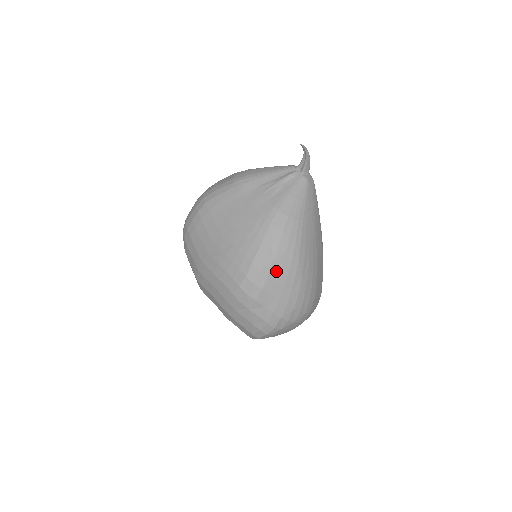
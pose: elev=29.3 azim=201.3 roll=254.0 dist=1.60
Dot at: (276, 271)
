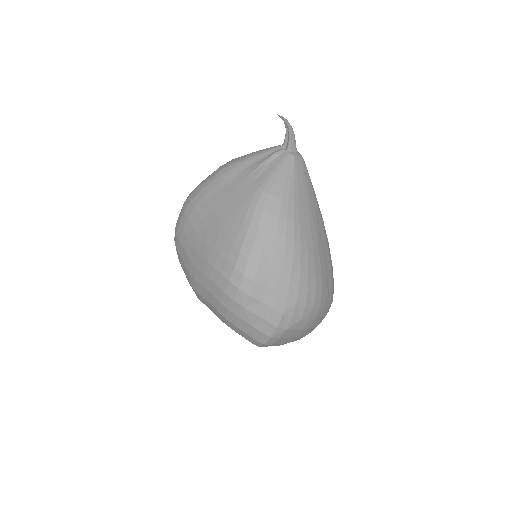
Dot at: (268, 259)
